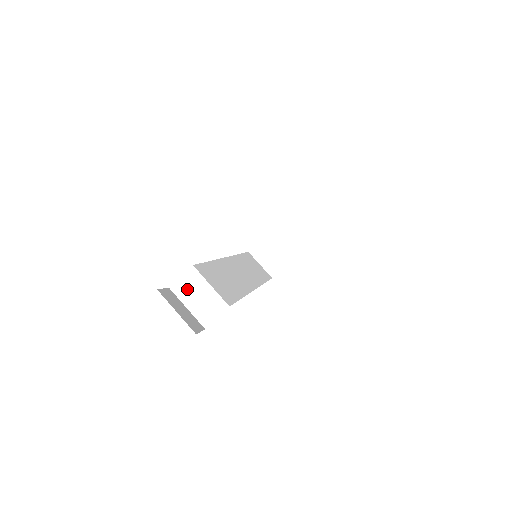
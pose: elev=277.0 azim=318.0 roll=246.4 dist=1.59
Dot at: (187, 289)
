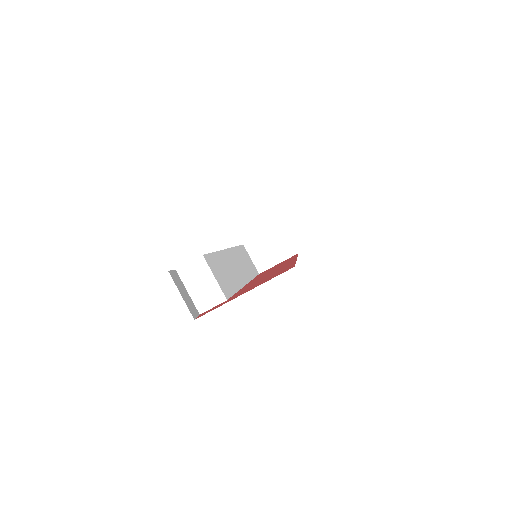
Dot at: (192, 275)
